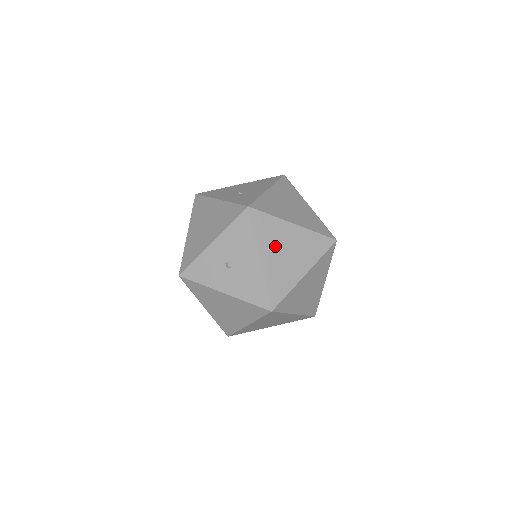
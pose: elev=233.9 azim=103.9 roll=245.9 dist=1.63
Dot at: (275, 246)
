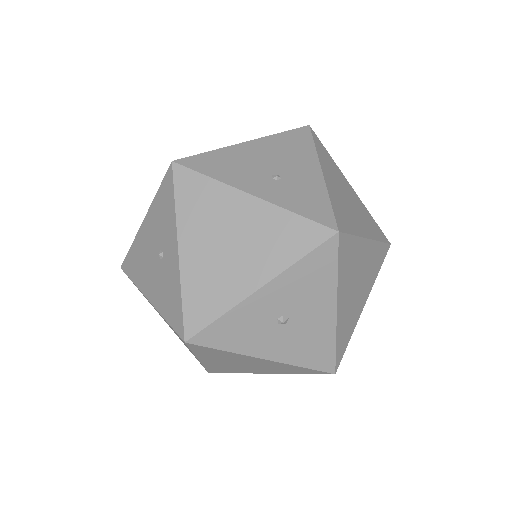
Dot at: (350, 282)
